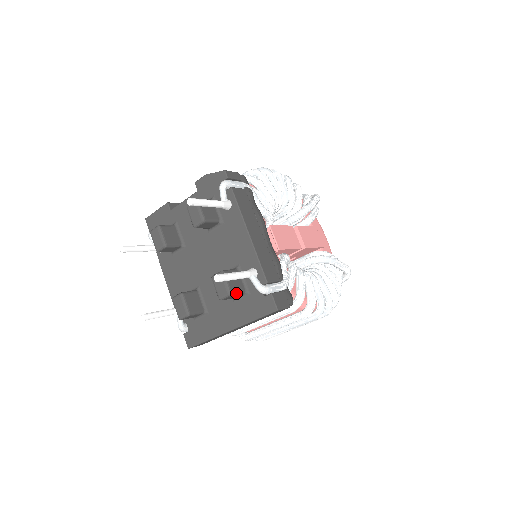
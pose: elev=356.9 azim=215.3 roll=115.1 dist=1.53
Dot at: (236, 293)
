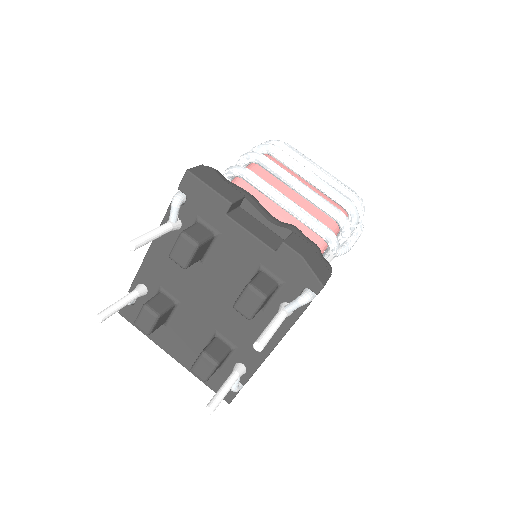
Dot at: occluded
